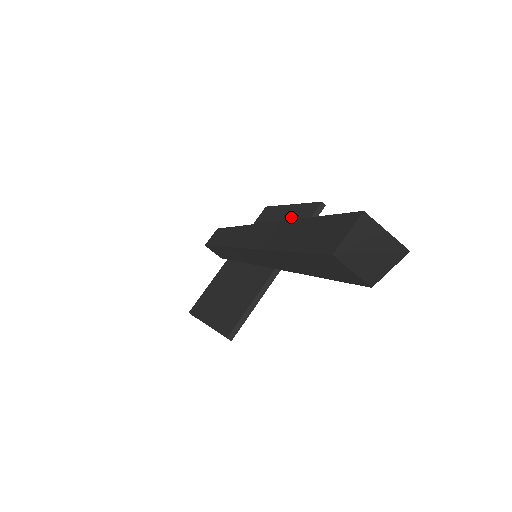
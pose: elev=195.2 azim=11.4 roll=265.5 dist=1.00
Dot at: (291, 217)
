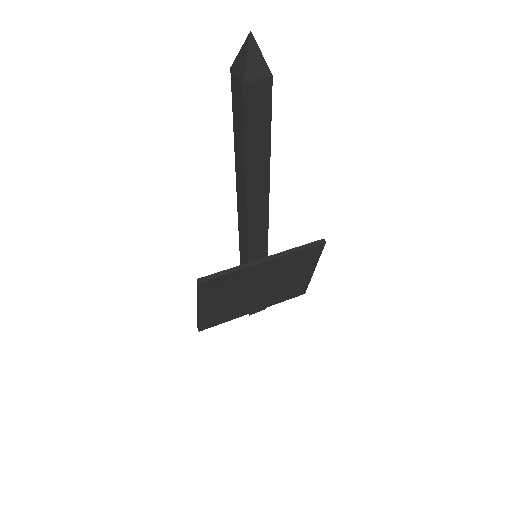
Dot at: occluded
